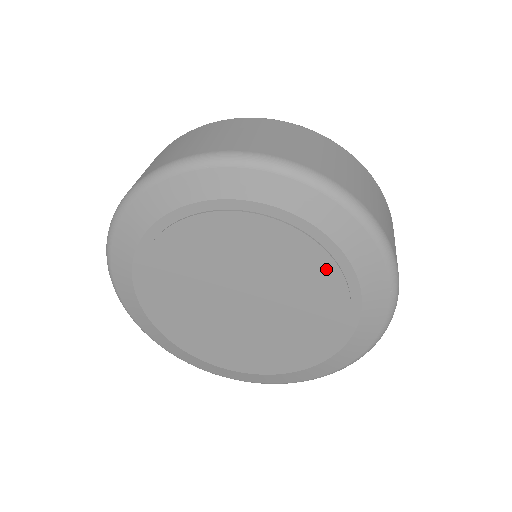
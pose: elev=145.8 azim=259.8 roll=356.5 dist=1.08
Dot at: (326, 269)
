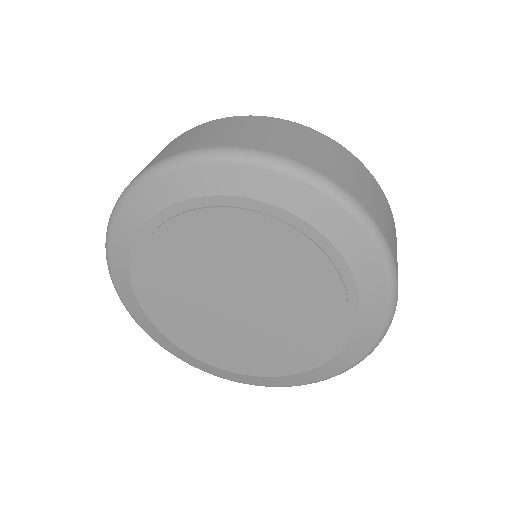
Dot at: (333, 293)
